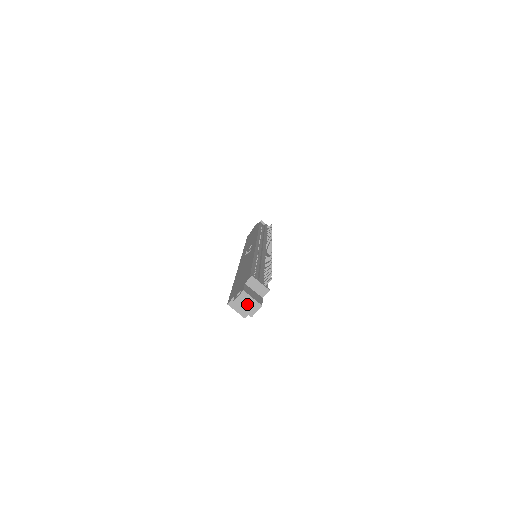
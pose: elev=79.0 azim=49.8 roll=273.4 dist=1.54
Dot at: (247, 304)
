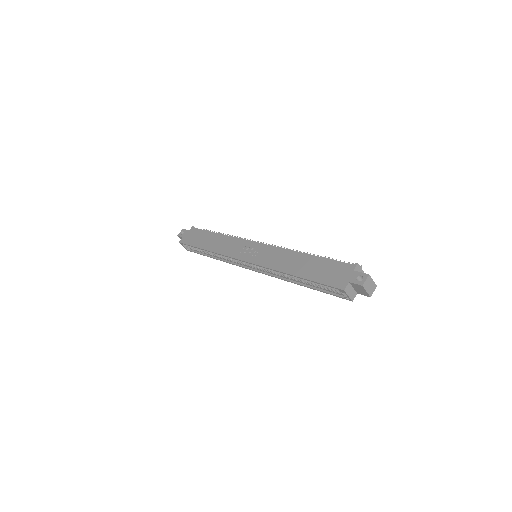
Dot at: (370, 286)
